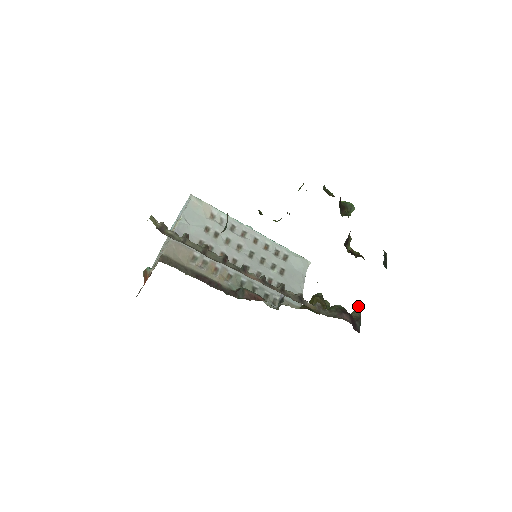
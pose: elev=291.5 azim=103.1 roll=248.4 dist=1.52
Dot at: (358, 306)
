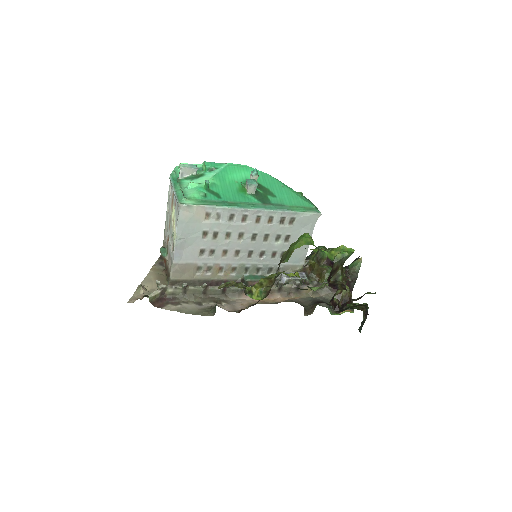
Dot at: (361, 258)
